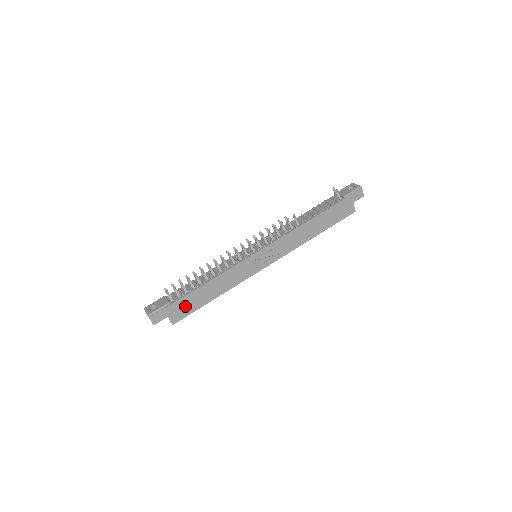
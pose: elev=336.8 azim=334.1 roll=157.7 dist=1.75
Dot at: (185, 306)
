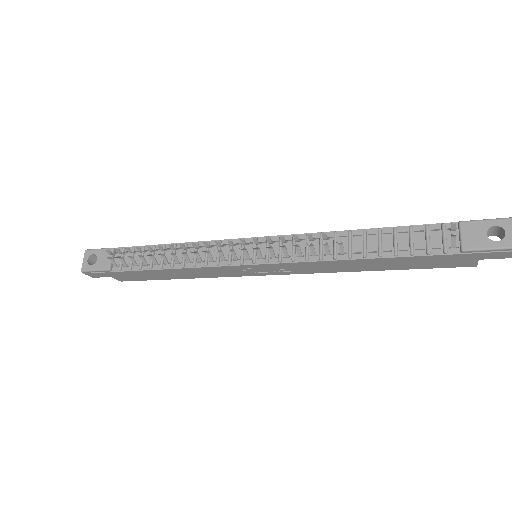
Dot at: (134, 275)
